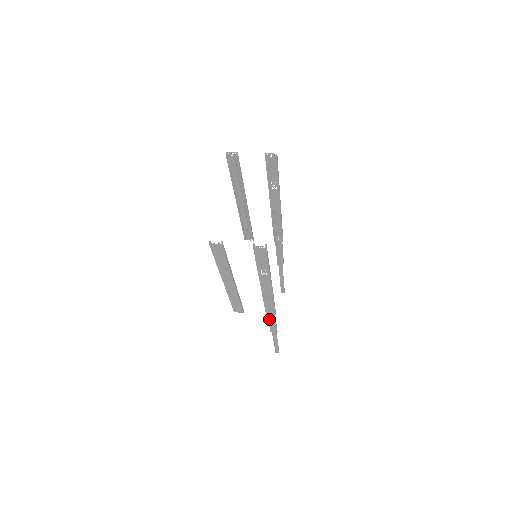
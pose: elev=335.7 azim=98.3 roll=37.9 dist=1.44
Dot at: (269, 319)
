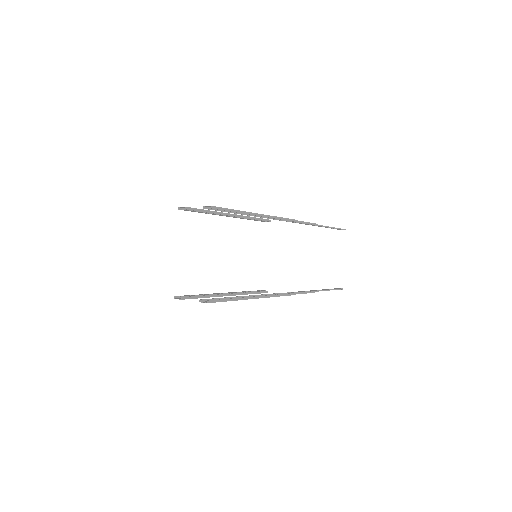
Dot at: occluded
